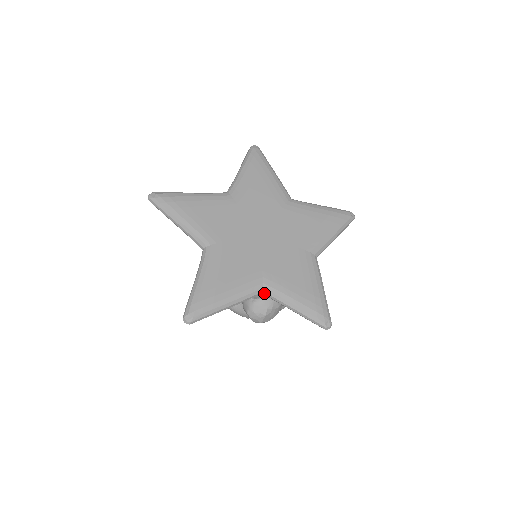
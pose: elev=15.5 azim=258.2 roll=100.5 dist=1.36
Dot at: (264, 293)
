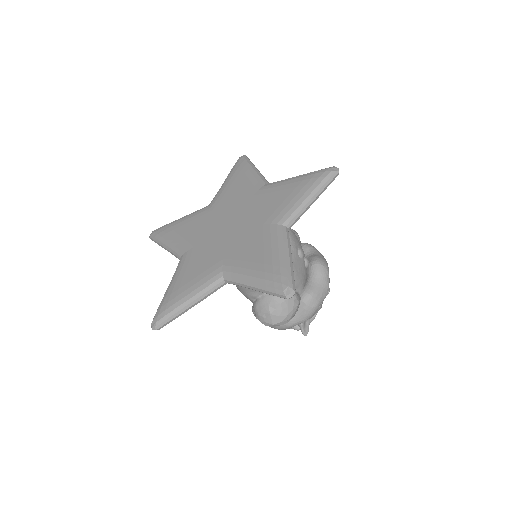
Dot at: (226, 281)
